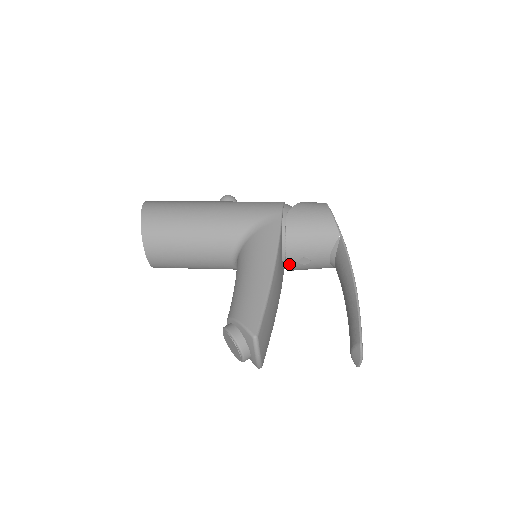
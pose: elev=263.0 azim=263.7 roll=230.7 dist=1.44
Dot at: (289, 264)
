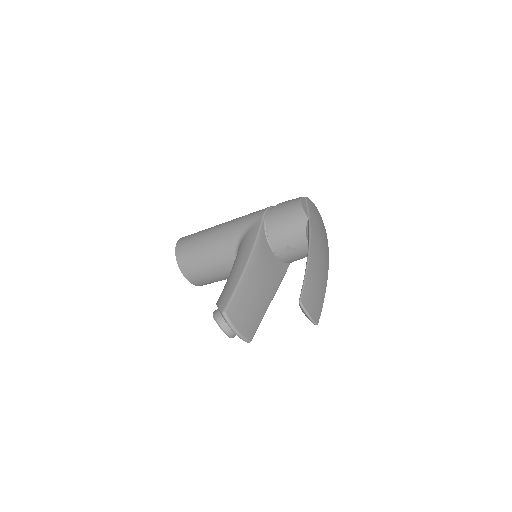
Dot at: (280, 256)
